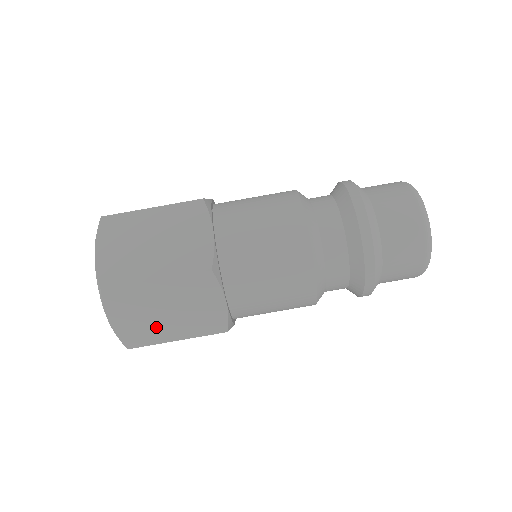
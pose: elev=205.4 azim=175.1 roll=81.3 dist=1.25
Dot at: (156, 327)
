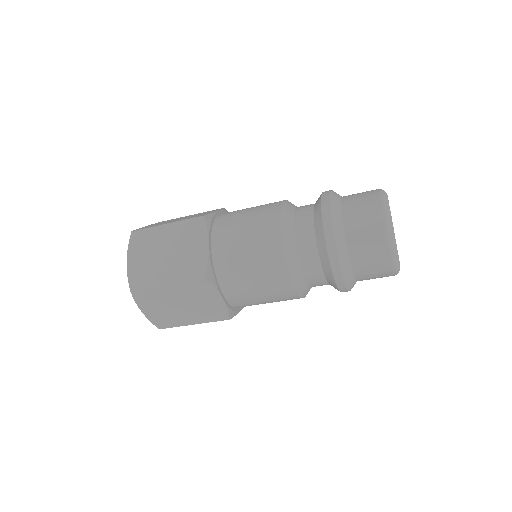
Dot at: (175, 315)
